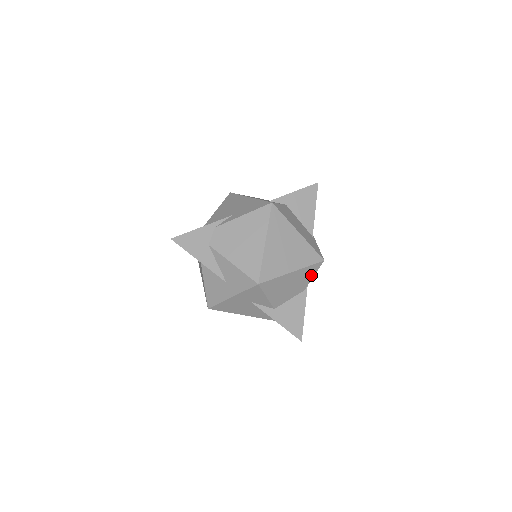
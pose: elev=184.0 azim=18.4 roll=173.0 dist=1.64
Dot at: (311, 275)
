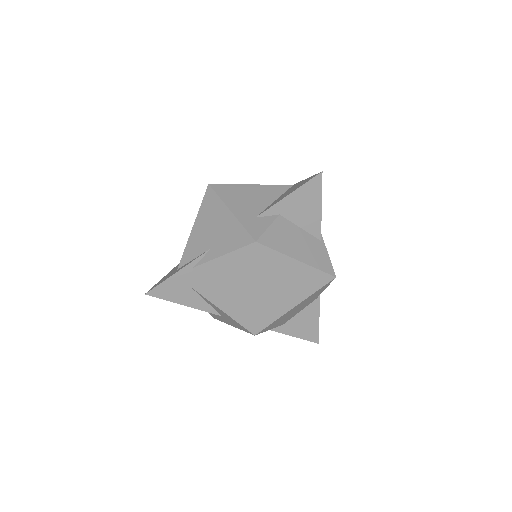
Dot at: (321, 290)
